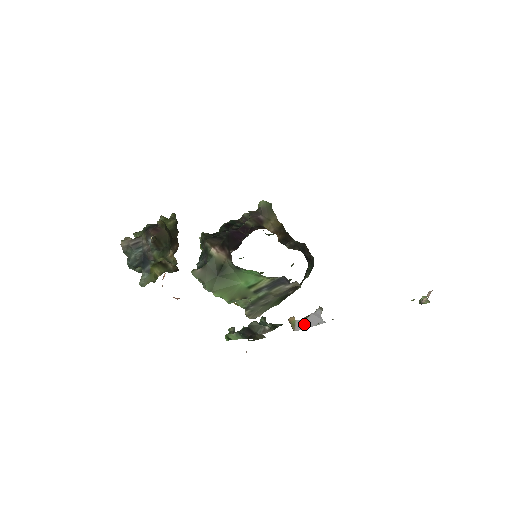
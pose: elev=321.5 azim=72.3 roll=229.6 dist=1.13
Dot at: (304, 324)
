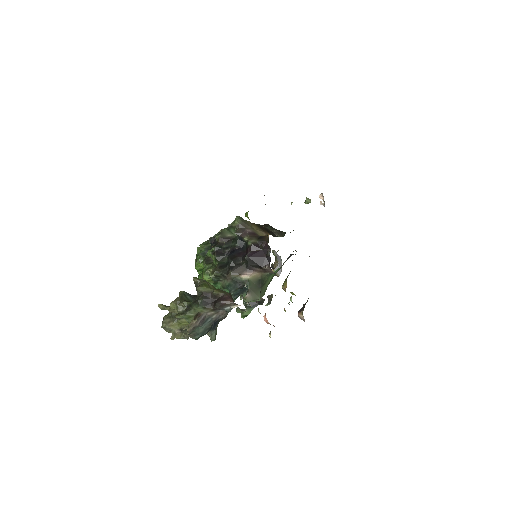
Dot at: occluded
